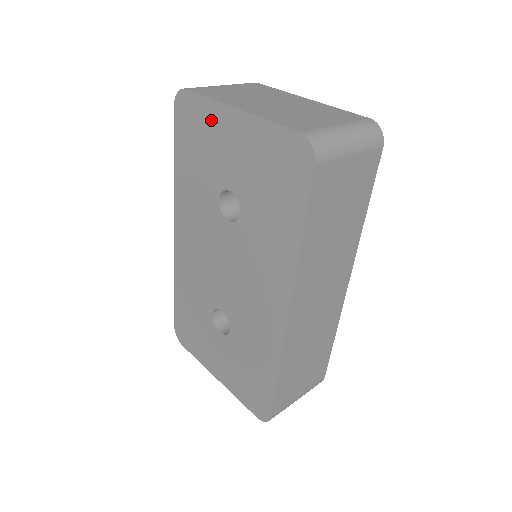
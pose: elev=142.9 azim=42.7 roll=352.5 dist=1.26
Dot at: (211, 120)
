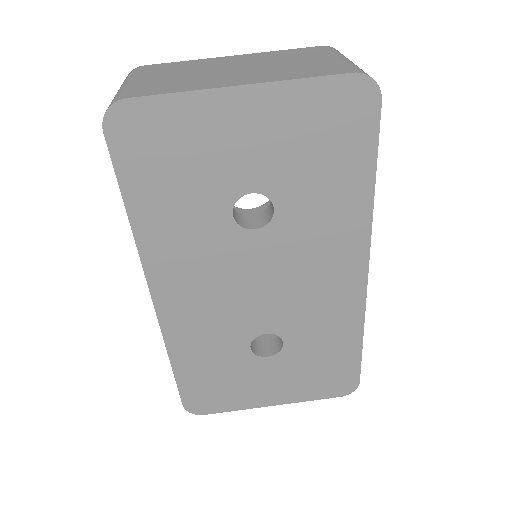
Dot at: (194, 121)
